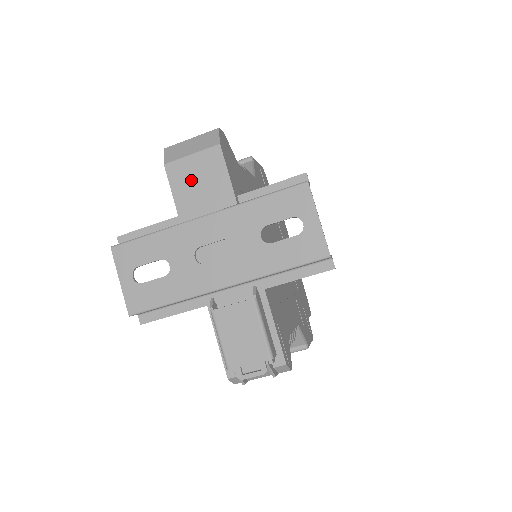
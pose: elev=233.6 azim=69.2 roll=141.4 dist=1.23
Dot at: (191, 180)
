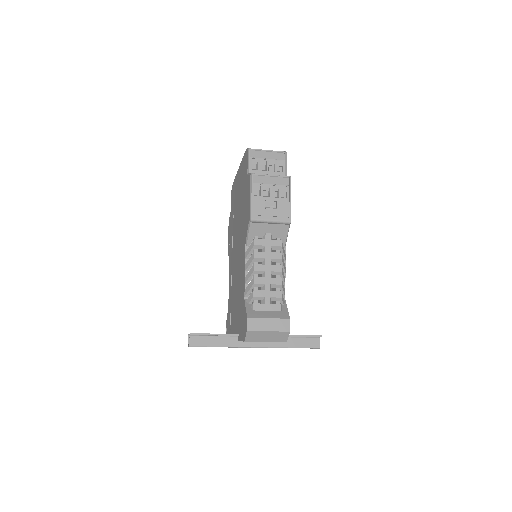
Dot at: occluded
